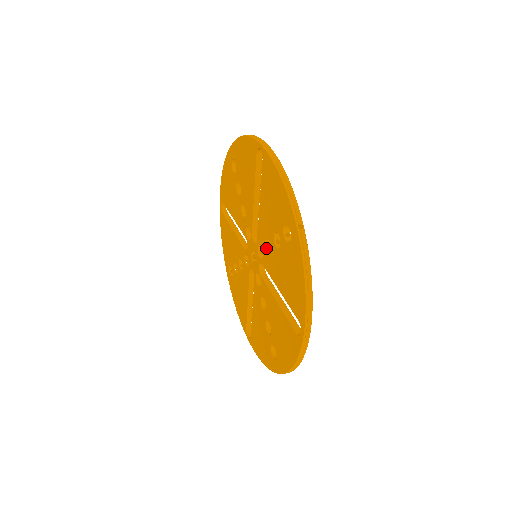
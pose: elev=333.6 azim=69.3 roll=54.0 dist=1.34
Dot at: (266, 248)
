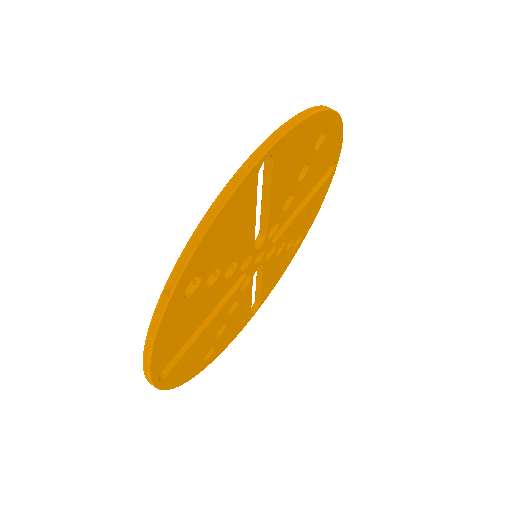
Dot at: occluded
